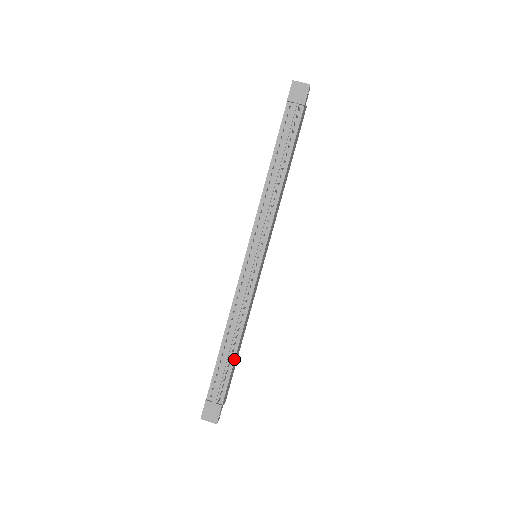
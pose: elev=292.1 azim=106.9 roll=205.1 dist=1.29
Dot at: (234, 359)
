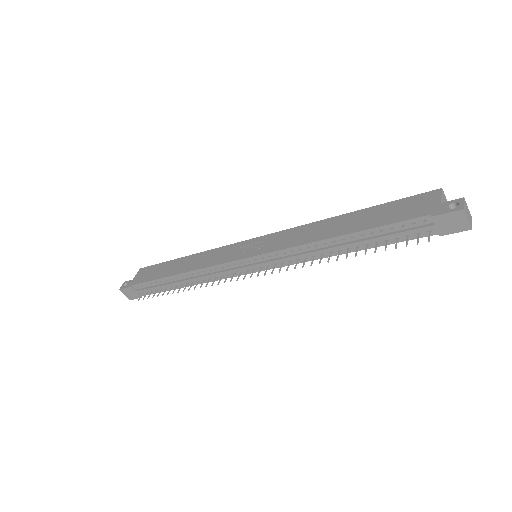
Dot at: (173, 289)
